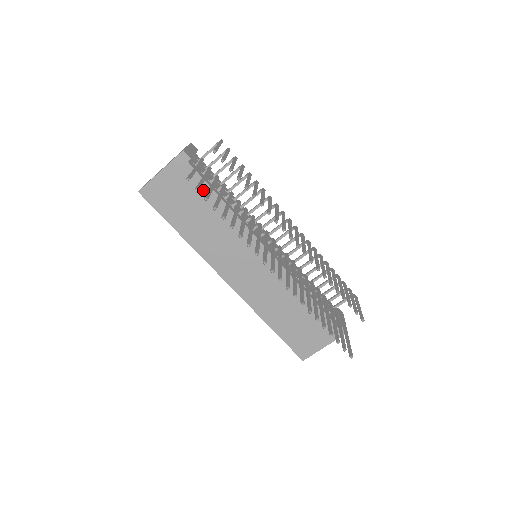
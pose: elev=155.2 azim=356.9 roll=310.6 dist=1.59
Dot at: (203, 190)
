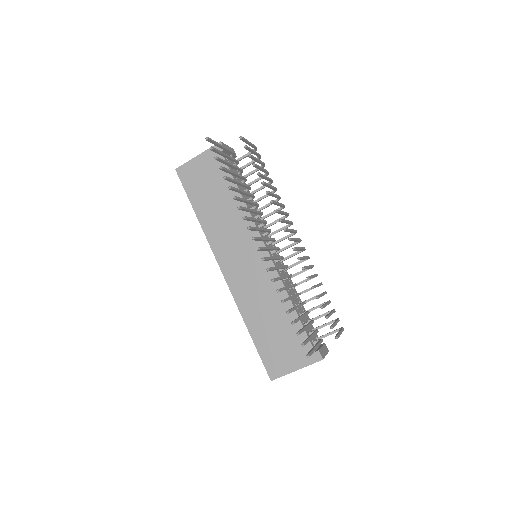
Dot at: occluded
